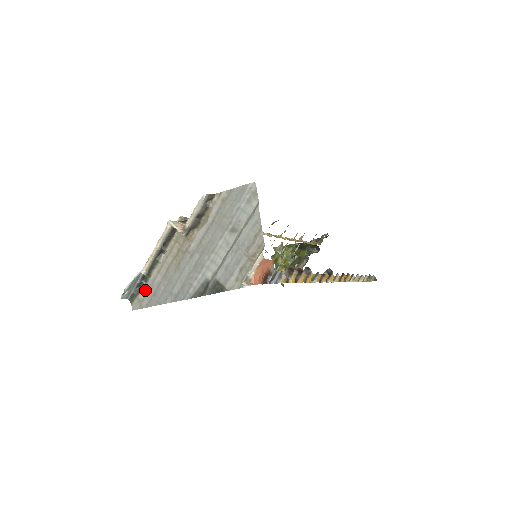
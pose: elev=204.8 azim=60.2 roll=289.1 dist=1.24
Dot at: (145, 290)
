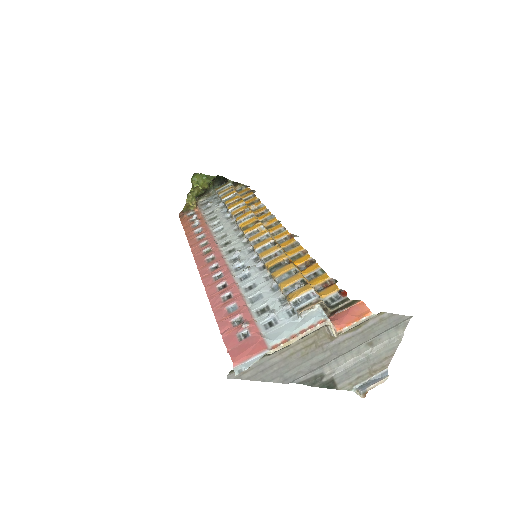
Dot at: (254, 365)
